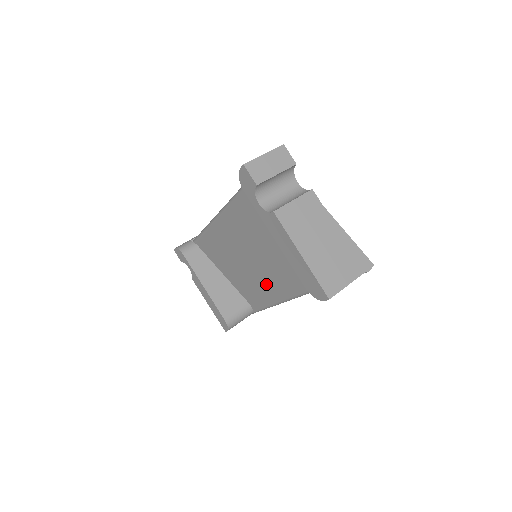
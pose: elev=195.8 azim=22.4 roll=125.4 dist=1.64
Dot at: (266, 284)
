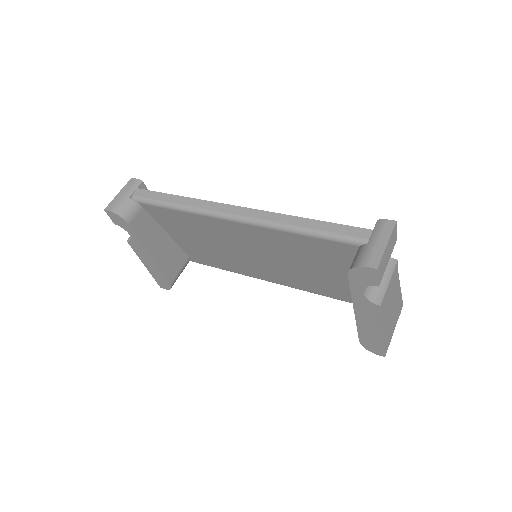
Dot at: (243, 265)
